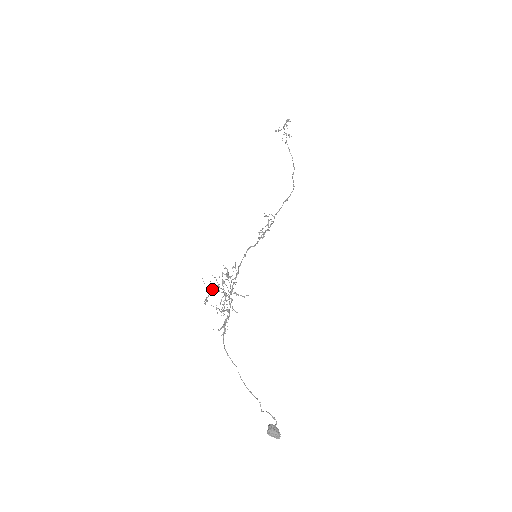
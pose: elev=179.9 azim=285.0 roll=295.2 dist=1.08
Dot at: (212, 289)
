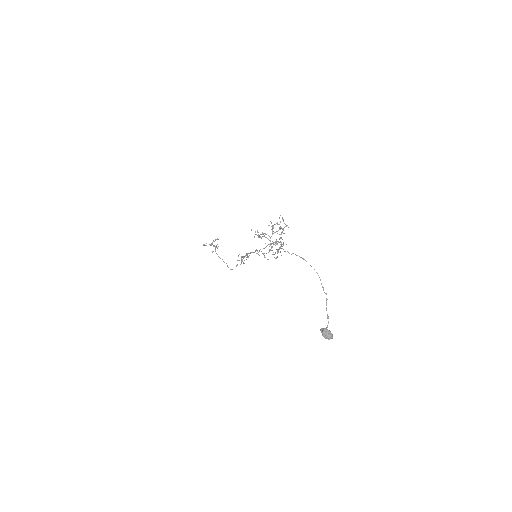
Dot at: occluded
